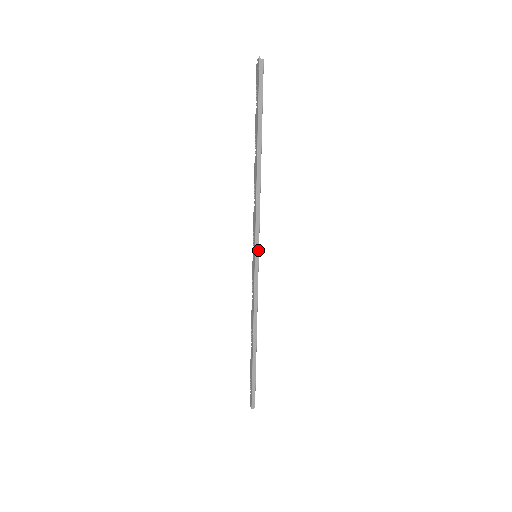
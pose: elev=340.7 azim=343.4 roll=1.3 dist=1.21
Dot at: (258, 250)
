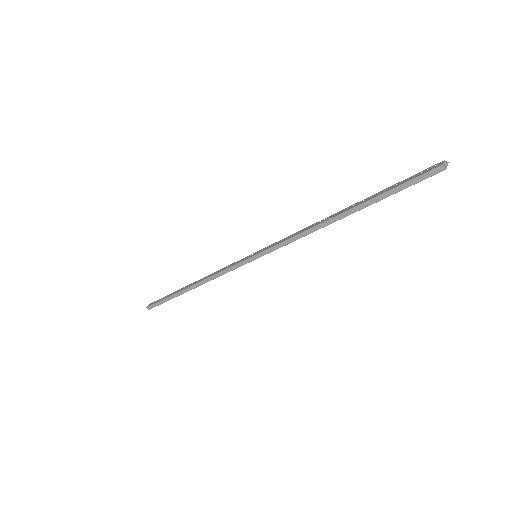
Dot at: (261, 256)
